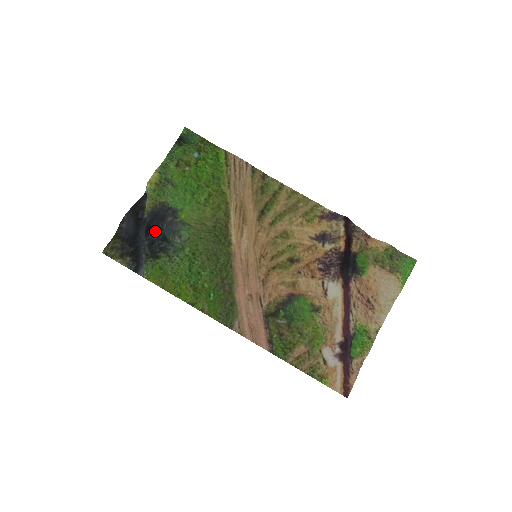
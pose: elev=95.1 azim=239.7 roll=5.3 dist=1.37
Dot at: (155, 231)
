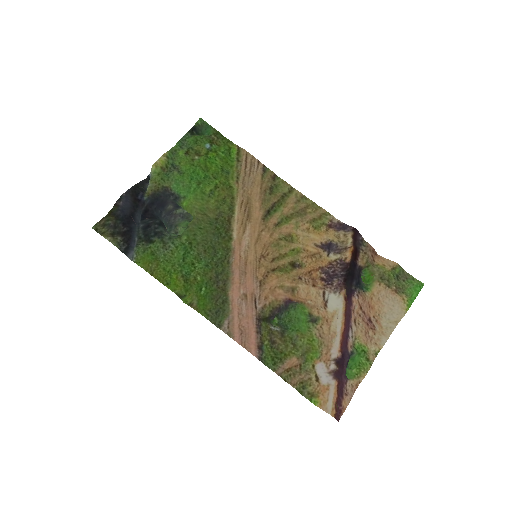
Dot at: (153, 215)
